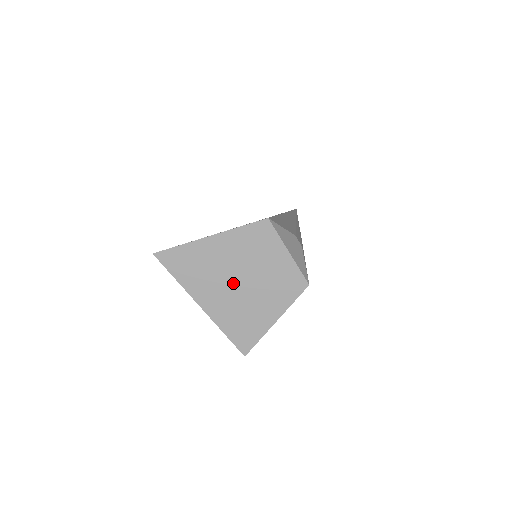
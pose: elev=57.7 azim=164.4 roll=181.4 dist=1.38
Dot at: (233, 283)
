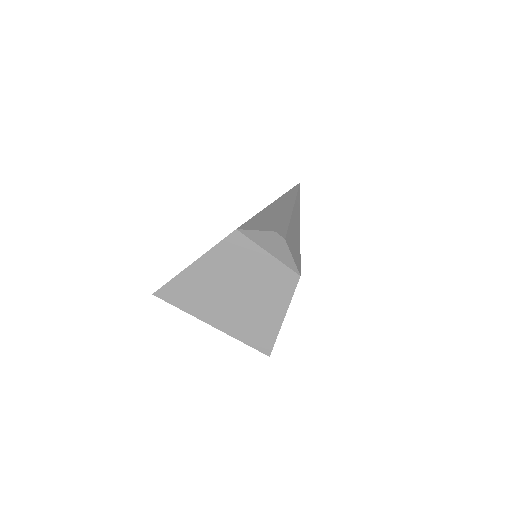
Dot at: (231, 297)
